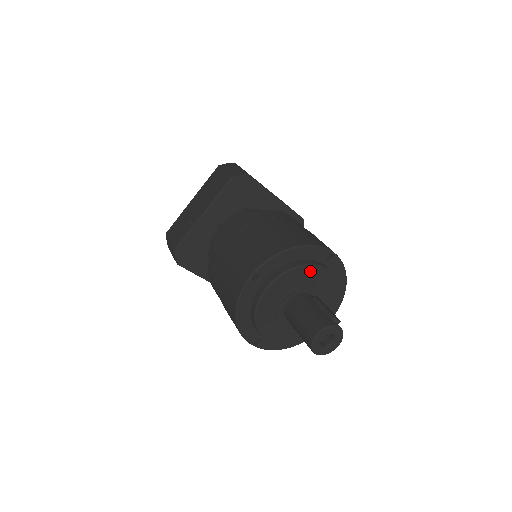
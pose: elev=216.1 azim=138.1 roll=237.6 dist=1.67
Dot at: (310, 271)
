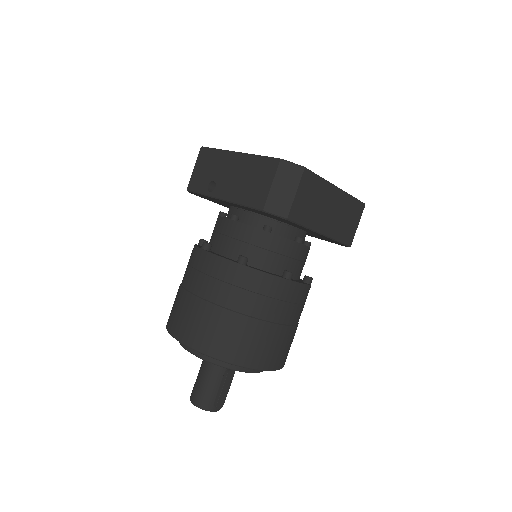
Dot at: occluded
